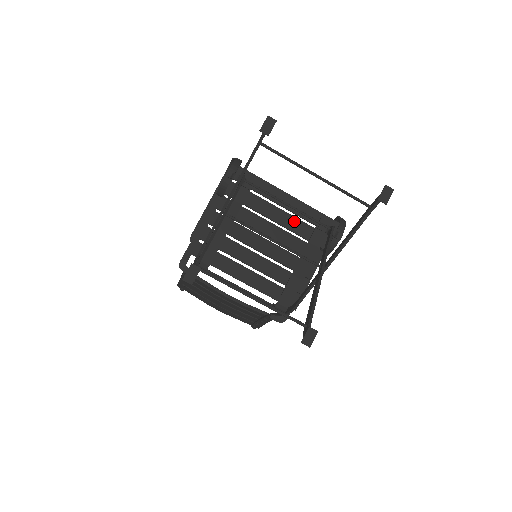
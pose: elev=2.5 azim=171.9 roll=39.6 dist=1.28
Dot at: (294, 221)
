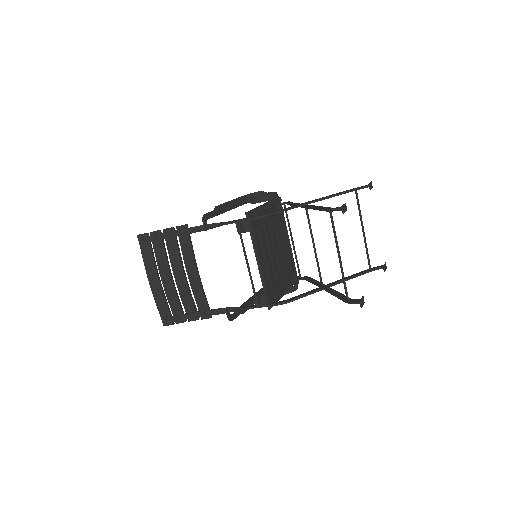
Dot at: (285, 255)
